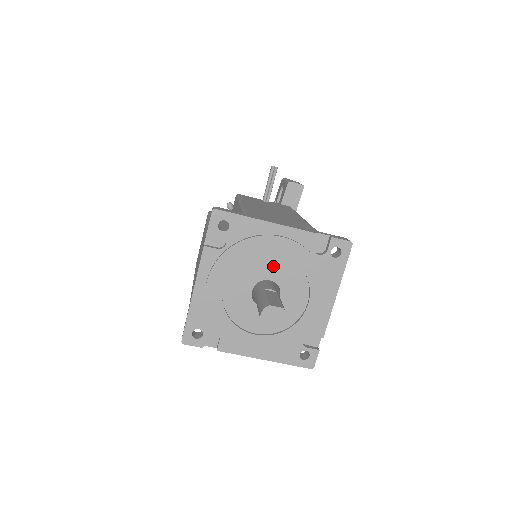
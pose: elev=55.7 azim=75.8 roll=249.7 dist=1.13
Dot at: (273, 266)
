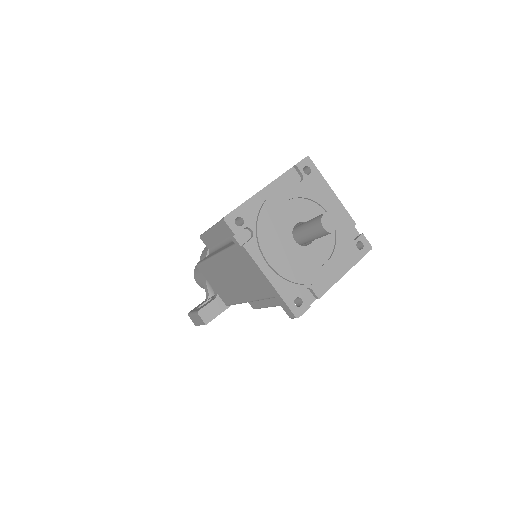
Dot at: occluded
